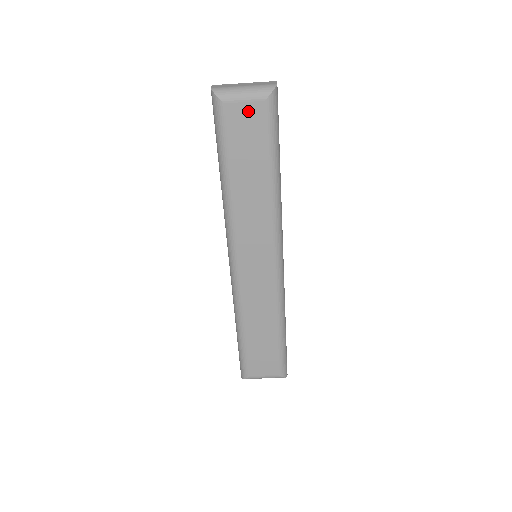
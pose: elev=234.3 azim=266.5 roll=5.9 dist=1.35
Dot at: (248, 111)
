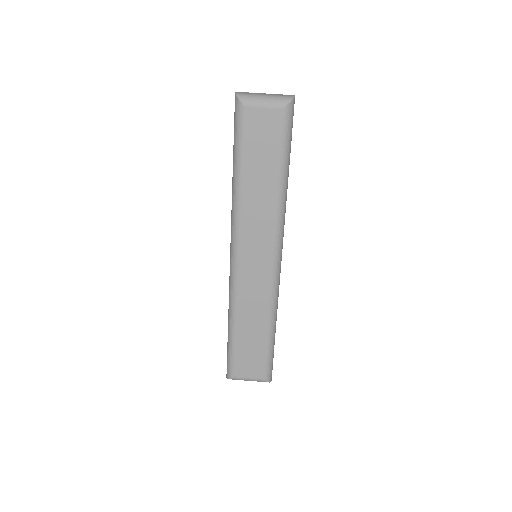
Dot at: (266, 117)
